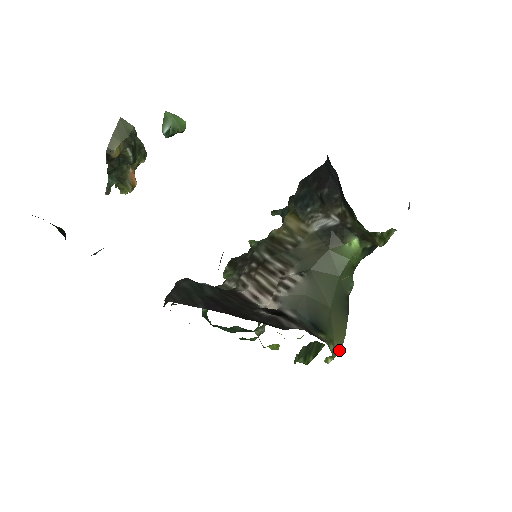
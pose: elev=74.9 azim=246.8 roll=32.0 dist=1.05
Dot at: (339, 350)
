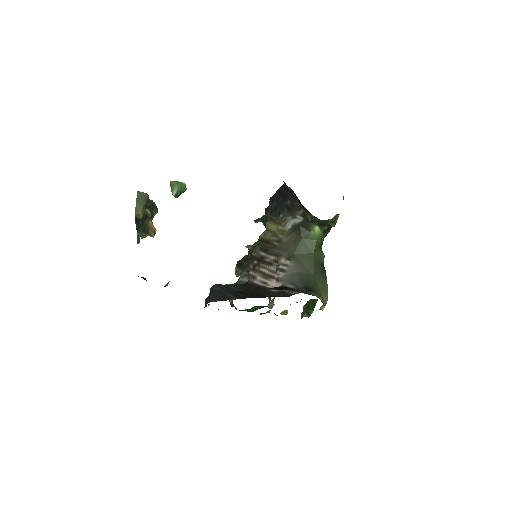
Dot at: (327, 300)
